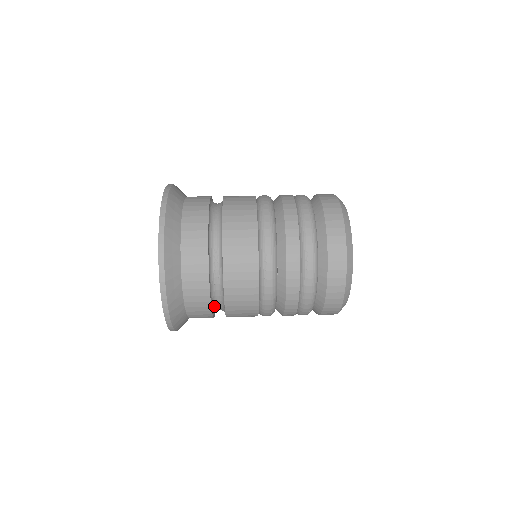
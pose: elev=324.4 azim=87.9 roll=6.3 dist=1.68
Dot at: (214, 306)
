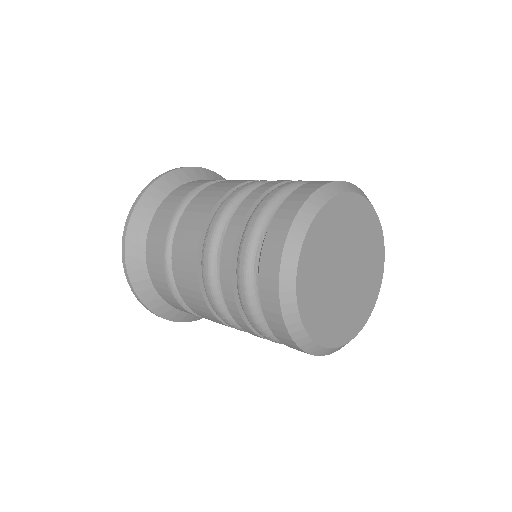
Dot at: occluded
